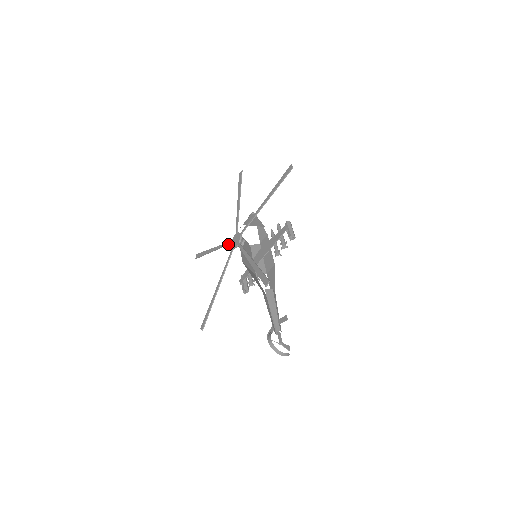
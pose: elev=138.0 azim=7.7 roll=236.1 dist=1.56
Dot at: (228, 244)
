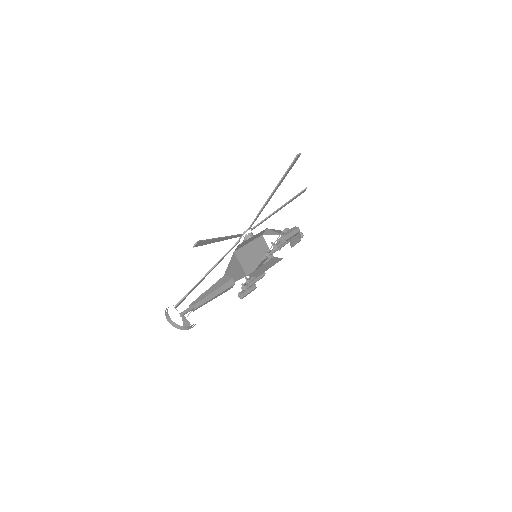
Dot at: occluded
